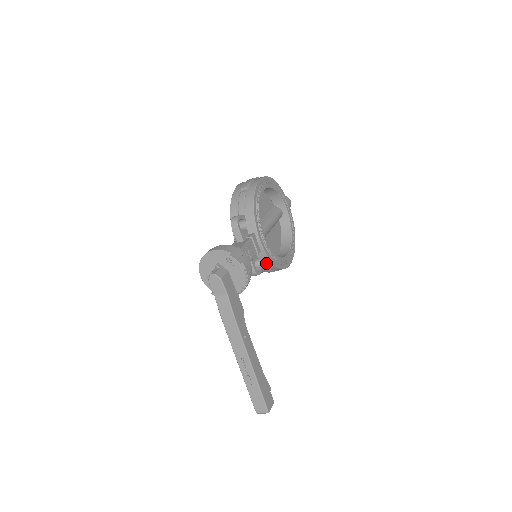
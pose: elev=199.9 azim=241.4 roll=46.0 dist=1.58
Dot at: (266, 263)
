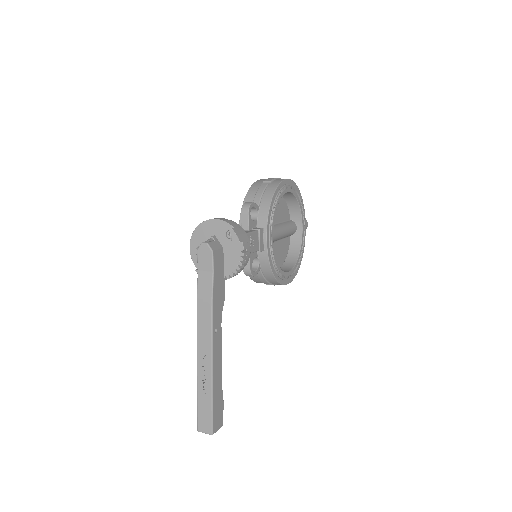
Dot at: (264, 267)
